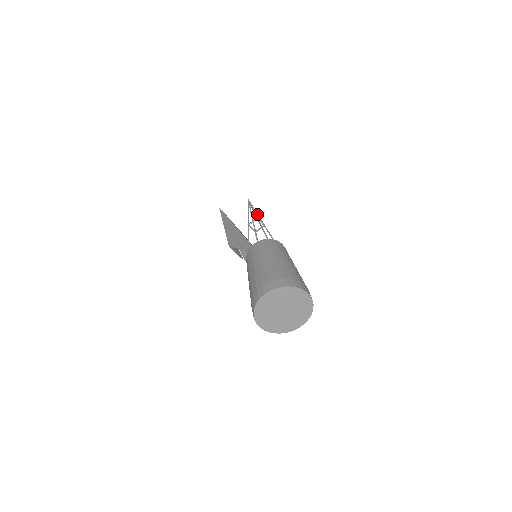
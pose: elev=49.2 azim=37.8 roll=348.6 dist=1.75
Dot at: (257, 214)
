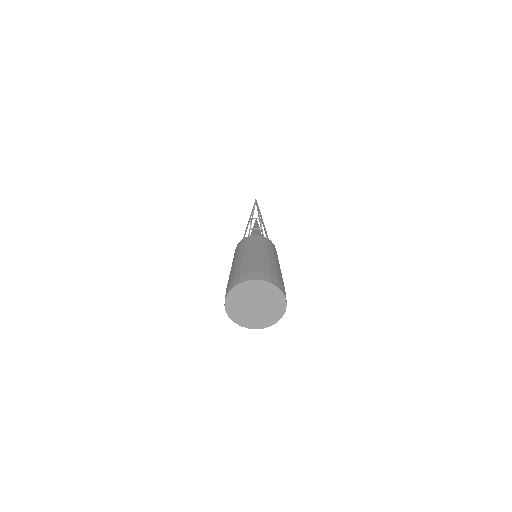
Dot at: occluded
